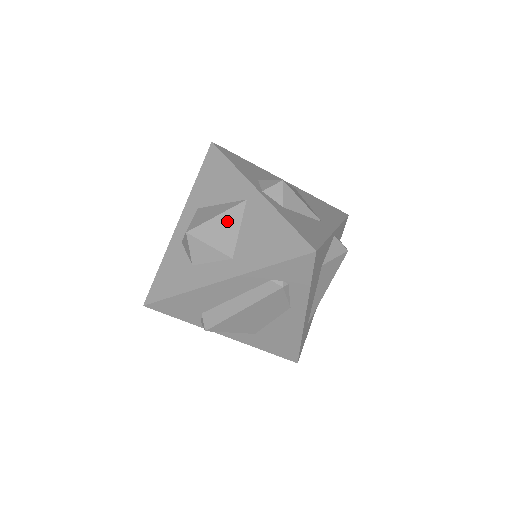
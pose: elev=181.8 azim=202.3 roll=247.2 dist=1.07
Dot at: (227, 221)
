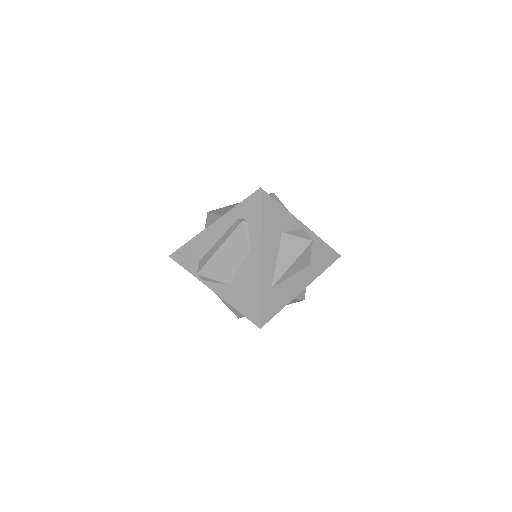
Dot at: (232, 206)
